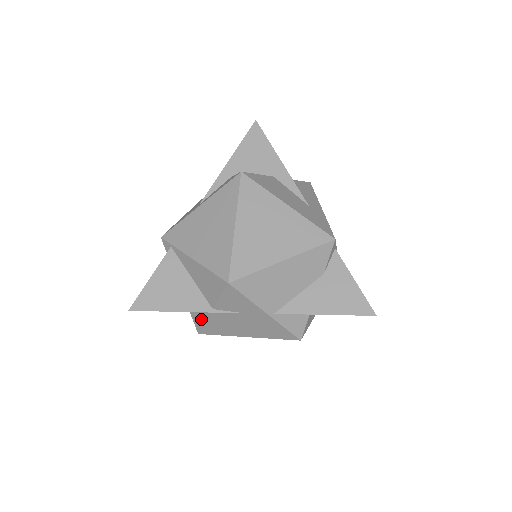
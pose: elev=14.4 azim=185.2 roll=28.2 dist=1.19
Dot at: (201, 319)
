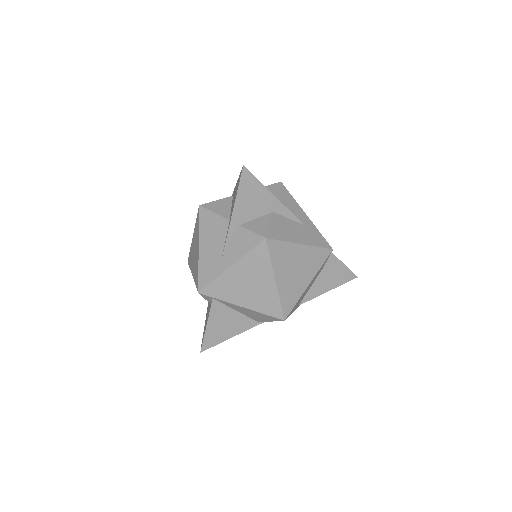
Dot at: occluded
